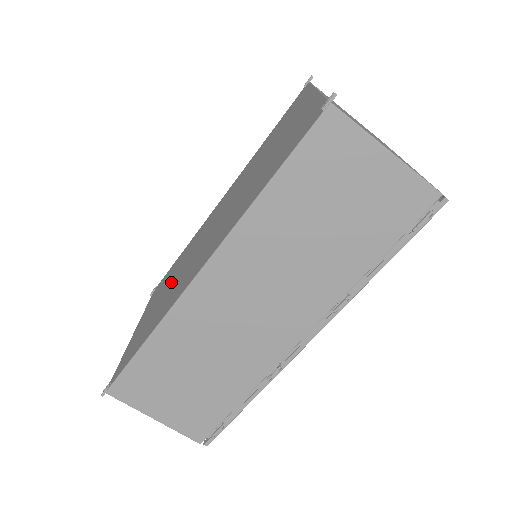
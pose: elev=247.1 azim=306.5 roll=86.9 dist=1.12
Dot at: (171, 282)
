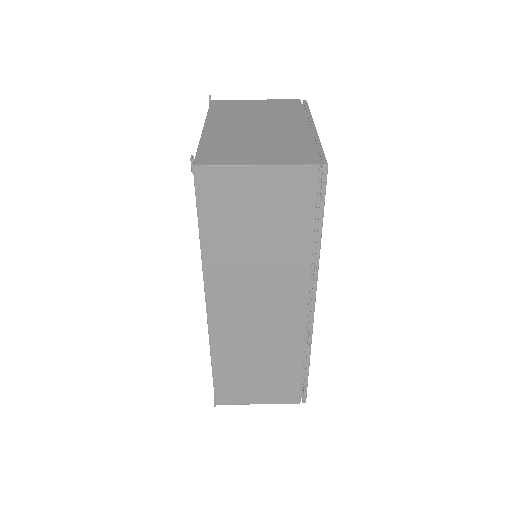
Dot at: occluded
